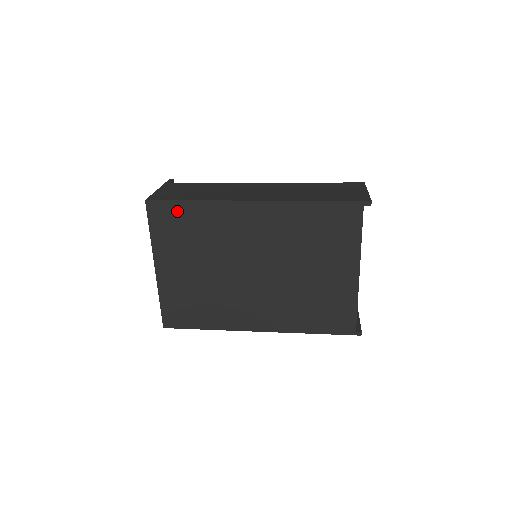
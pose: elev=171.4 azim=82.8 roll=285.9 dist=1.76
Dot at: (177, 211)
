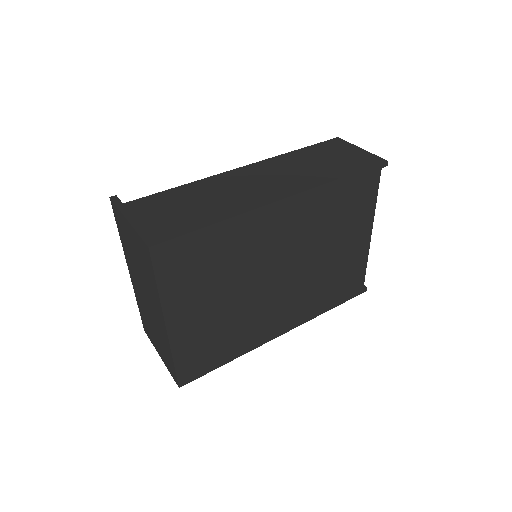
Dot at: (193, 245)
